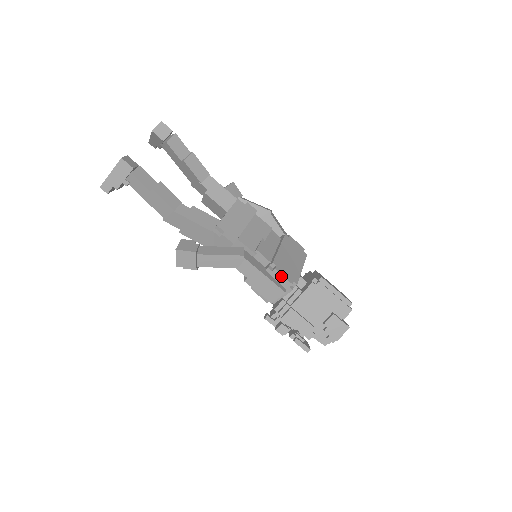
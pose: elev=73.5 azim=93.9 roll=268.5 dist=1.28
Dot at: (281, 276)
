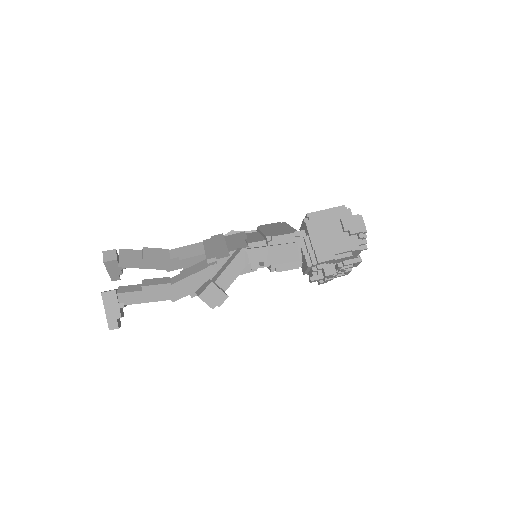
Dot at: (281, 237)
